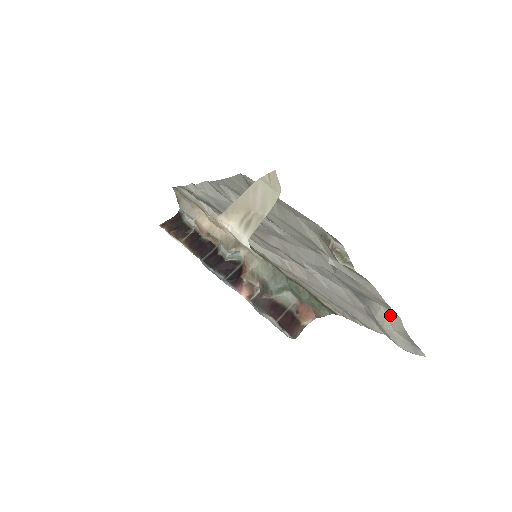
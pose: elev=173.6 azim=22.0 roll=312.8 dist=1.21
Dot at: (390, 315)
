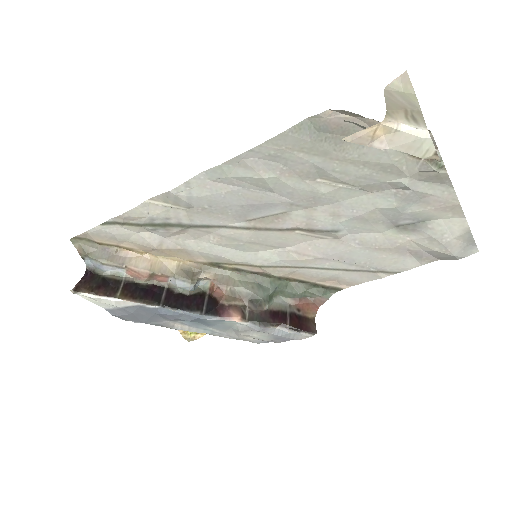
Dot at: (451, 223)
